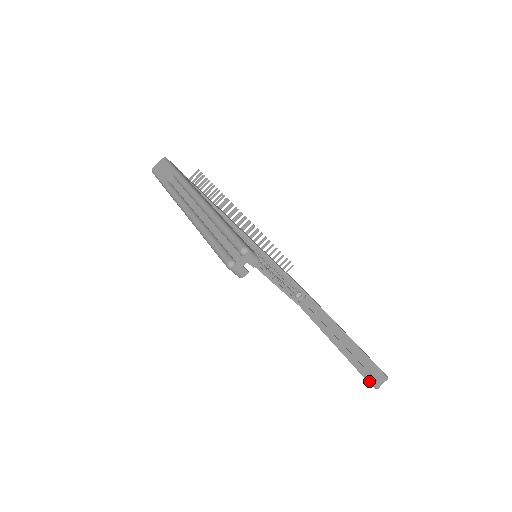
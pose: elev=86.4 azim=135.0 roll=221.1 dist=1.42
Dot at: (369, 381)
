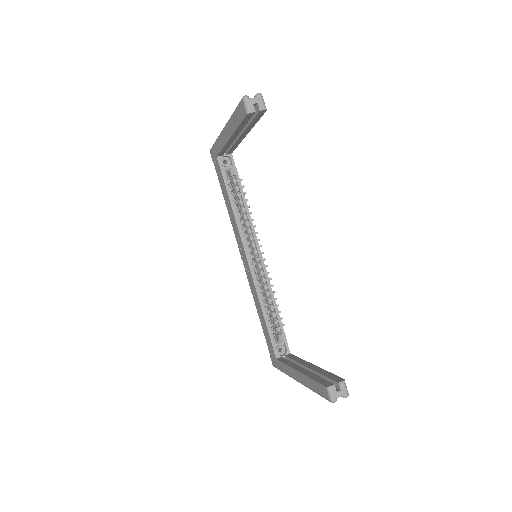
Dot at: (325, 384)
